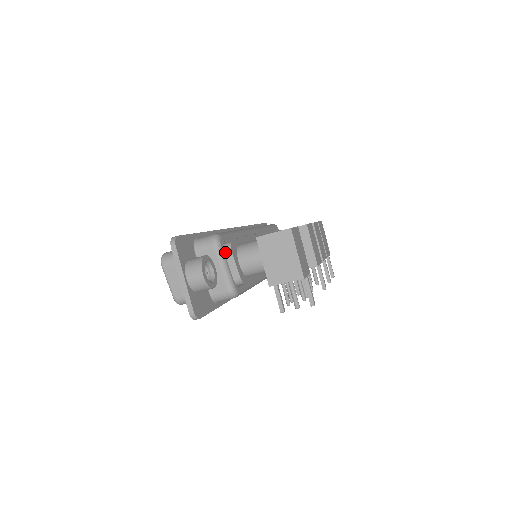
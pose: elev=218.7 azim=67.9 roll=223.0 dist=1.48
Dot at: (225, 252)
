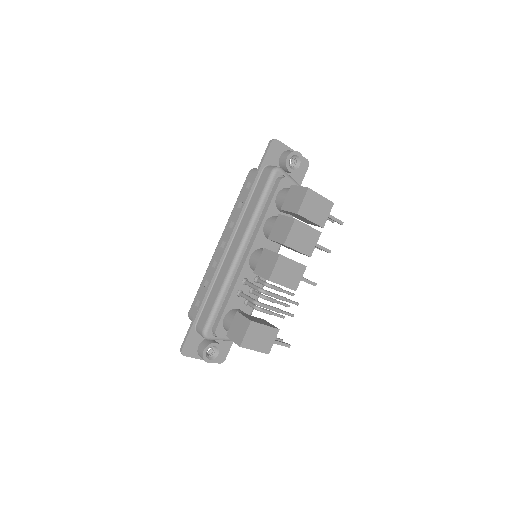
Dot at: occluded
